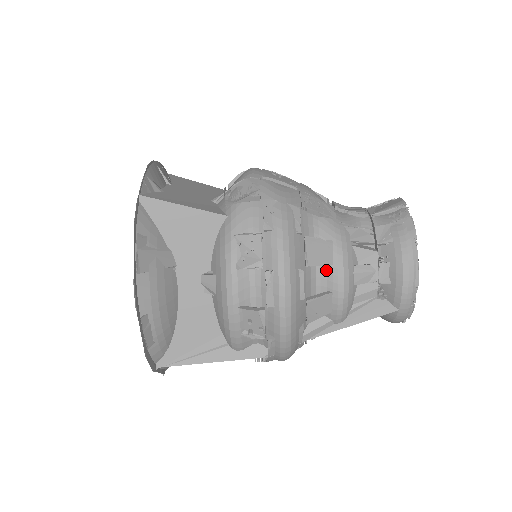
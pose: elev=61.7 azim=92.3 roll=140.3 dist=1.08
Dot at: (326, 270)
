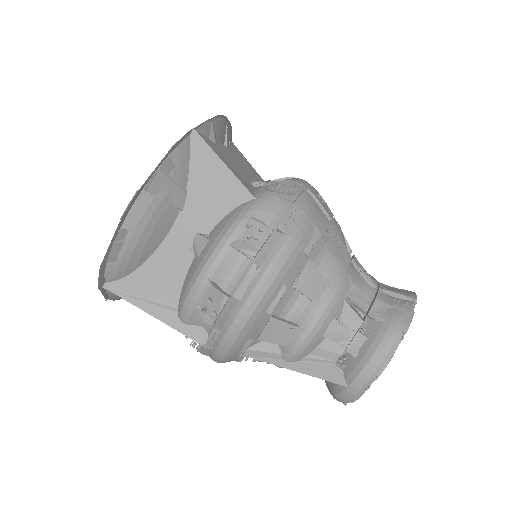
Dot at: (307, 304)
